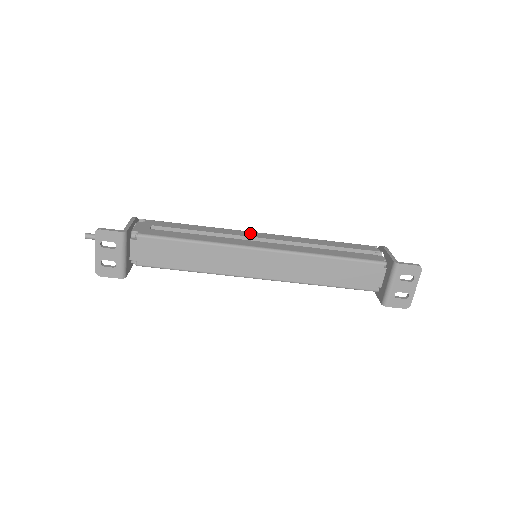
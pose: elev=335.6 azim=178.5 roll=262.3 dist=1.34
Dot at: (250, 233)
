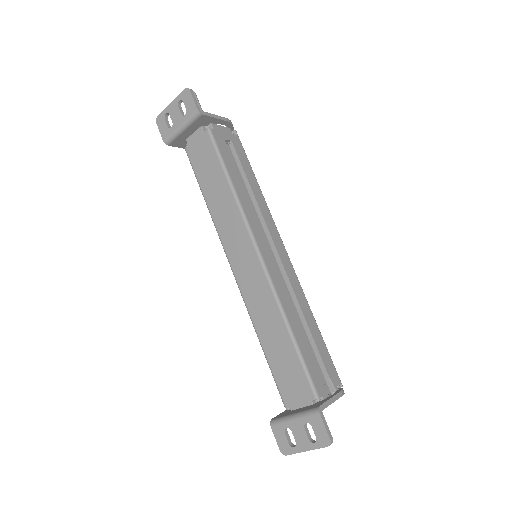
Dot at: (278, 238)
